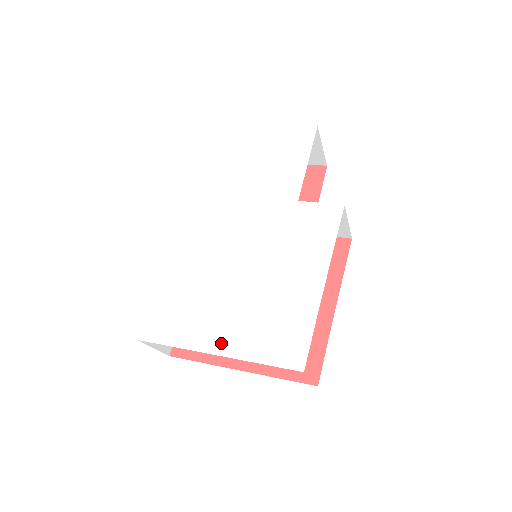
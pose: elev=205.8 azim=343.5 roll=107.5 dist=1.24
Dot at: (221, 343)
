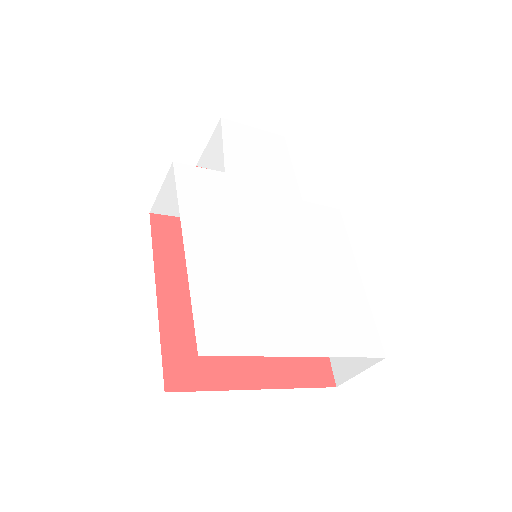
Dot at: (305, 342)
